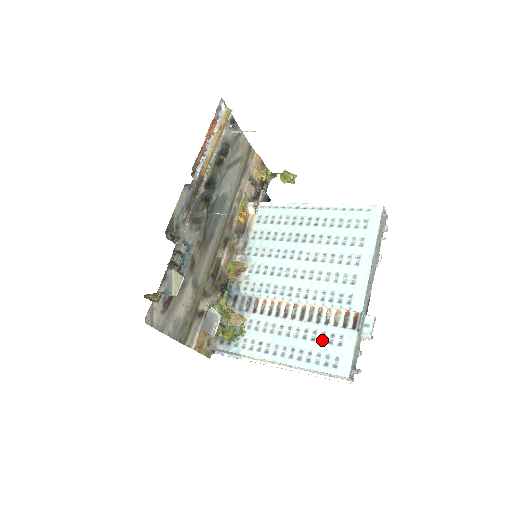
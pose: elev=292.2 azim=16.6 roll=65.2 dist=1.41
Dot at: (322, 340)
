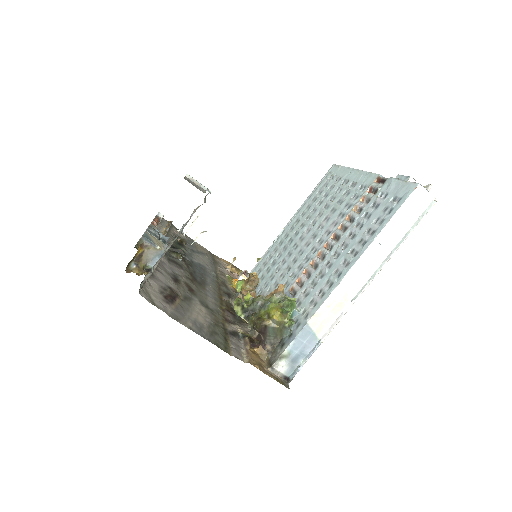
Dot at: (369, 216)
